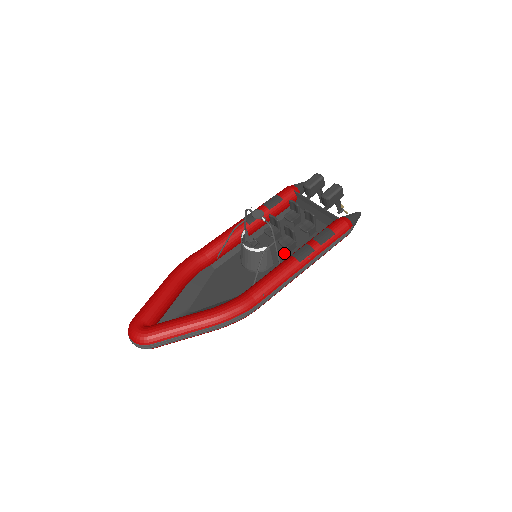
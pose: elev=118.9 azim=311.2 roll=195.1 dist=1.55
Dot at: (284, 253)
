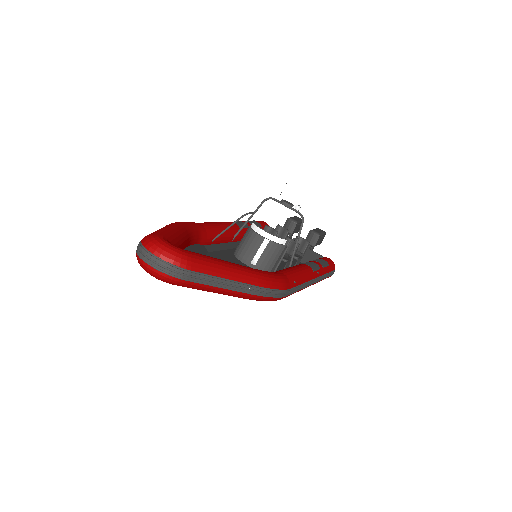
Dot at: (279, 267)
